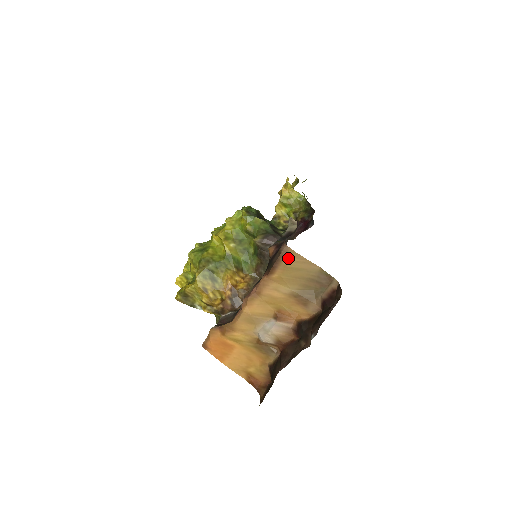
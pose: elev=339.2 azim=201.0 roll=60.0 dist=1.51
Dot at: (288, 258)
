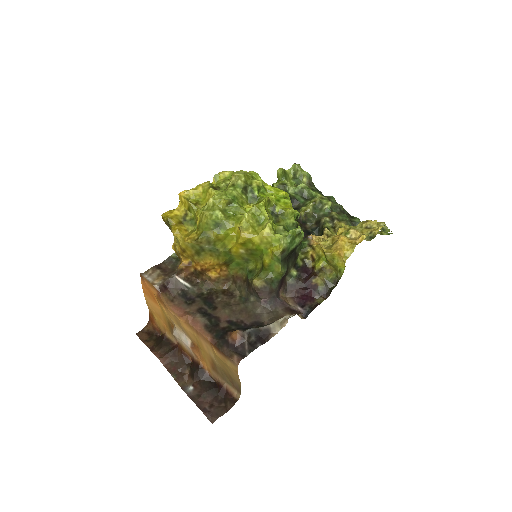
Dot at: (231, 365)
